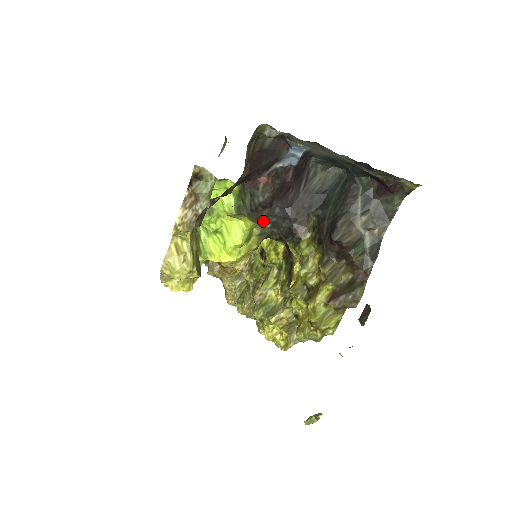
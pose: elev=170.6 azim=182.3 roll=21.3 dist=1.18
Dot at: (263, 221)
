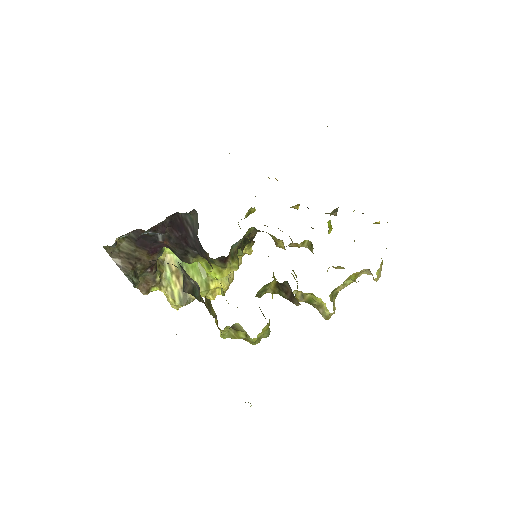
Dot at: (200, 258)
